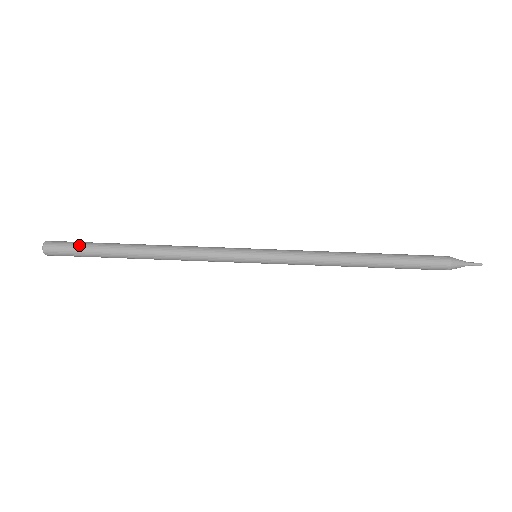
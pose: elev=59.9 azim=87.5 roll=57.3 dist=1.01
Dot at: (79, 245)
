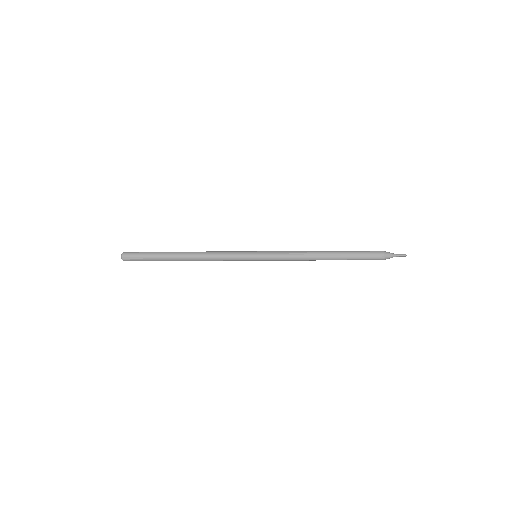
Dot at: (144, 258)
